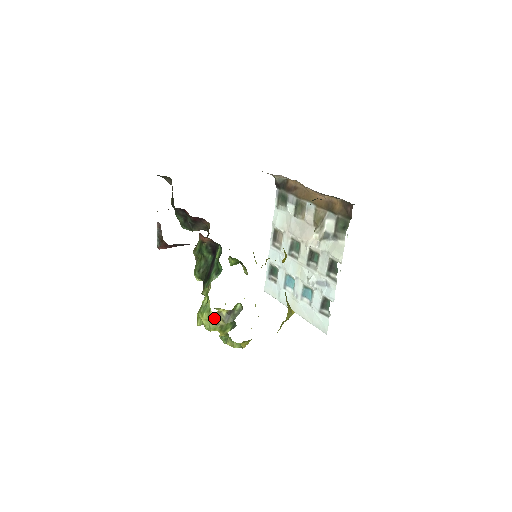
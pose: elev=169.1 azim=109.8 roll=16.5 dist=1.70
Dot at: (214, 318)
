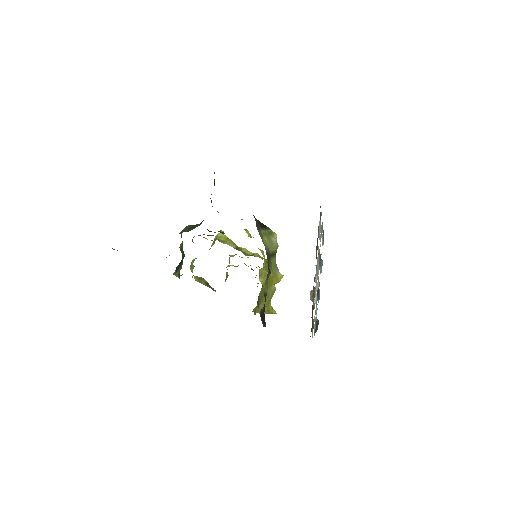
Dot at: occluded
